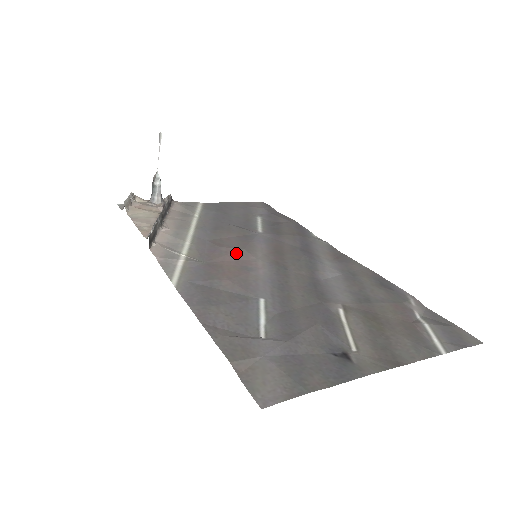
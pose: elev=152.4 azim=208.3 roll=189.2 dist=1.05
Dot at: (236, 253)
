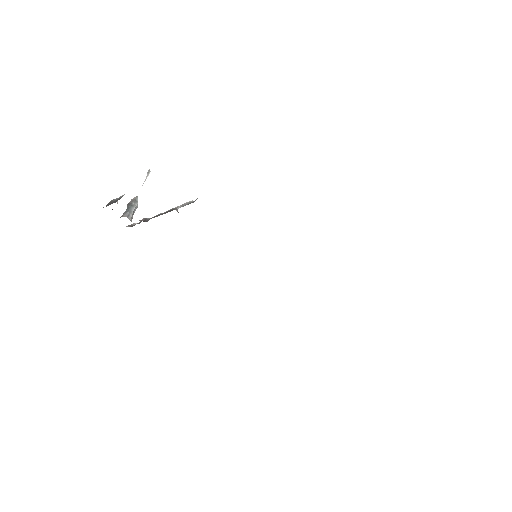
Dot at: occluded
